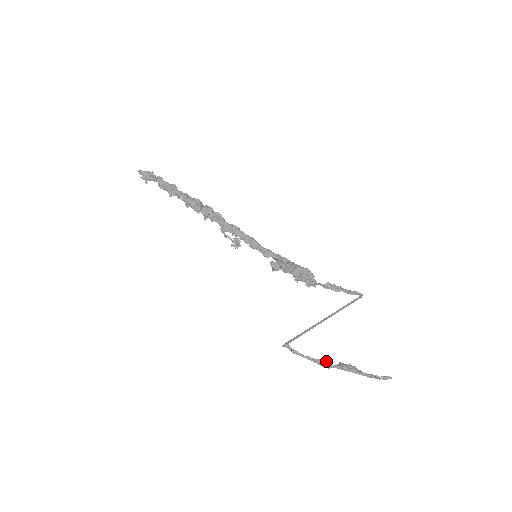
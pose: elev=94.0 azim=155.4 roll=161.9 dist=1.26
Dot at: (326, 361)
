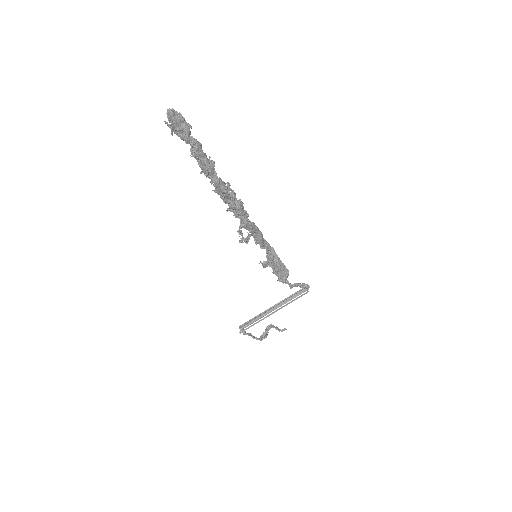
Dot at: occluded
